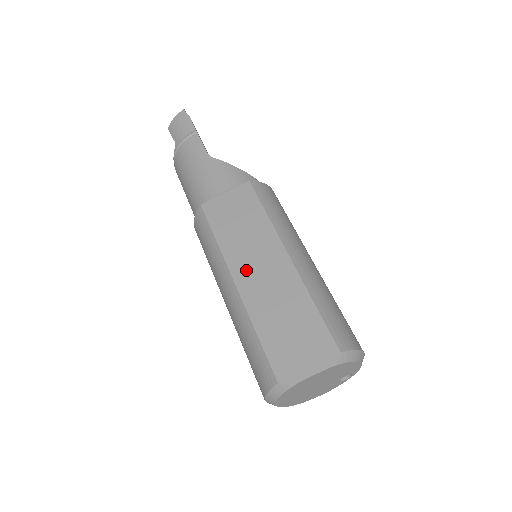
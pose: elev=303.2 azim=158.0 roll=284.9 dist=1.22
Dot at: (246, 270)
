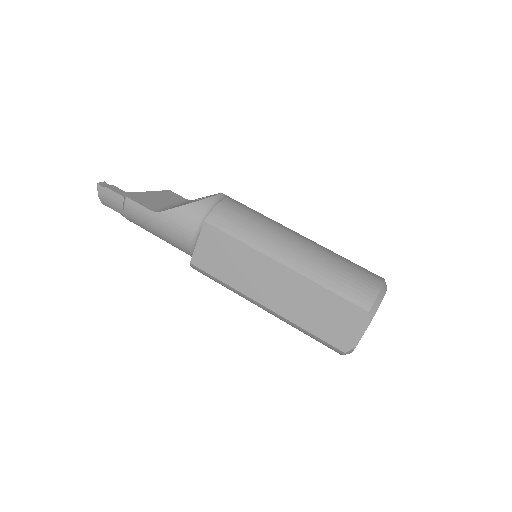
Dot at: (263, 293)
